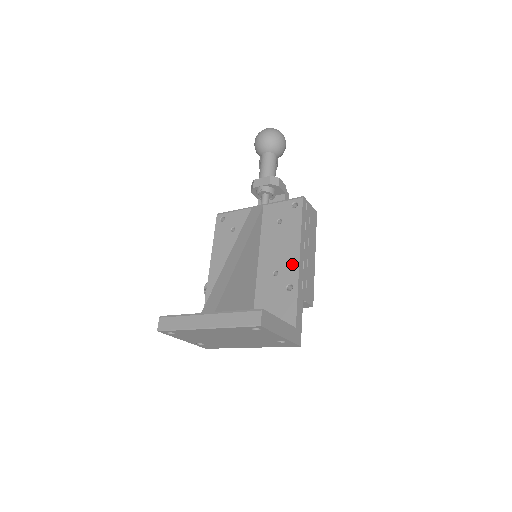
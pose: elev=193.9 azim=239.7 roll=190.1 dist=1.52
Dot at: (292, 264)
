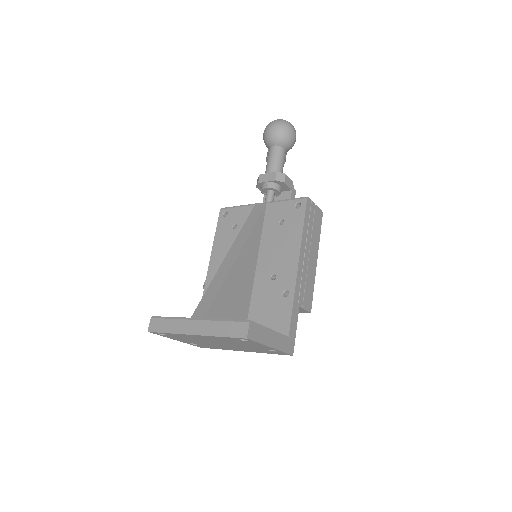
Dot at: (290, 269)
